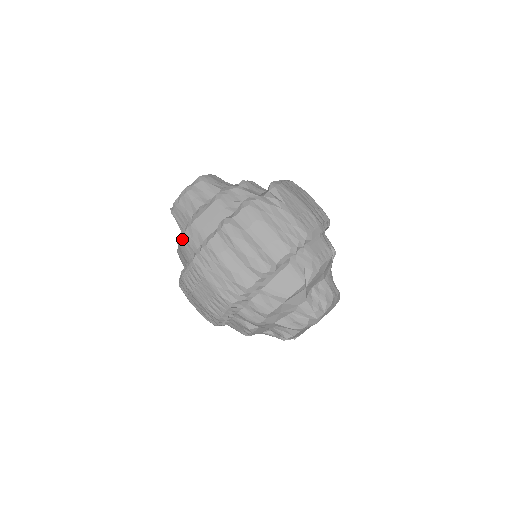
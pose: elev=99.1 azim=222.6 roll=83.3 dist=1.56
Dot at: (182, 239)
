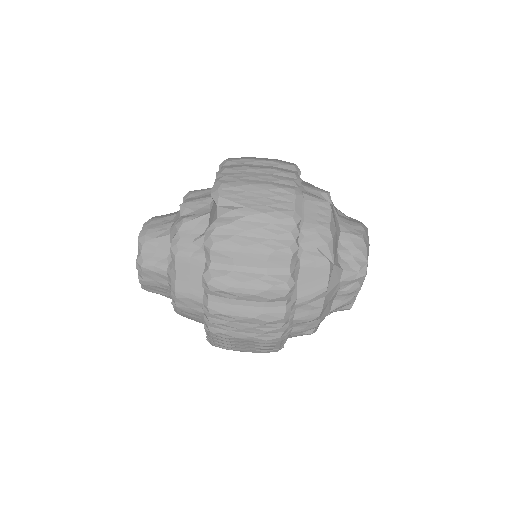
Dot at: (180, 312)
